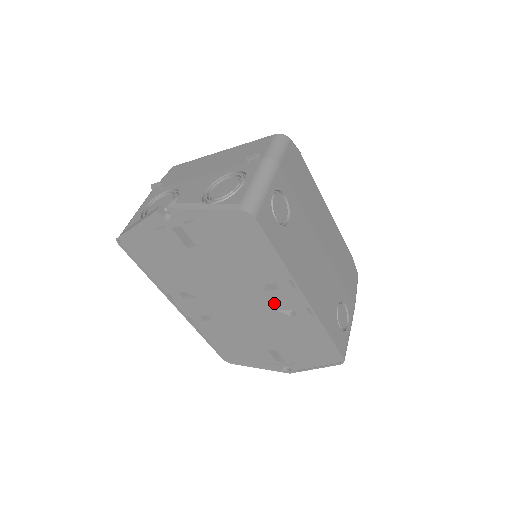
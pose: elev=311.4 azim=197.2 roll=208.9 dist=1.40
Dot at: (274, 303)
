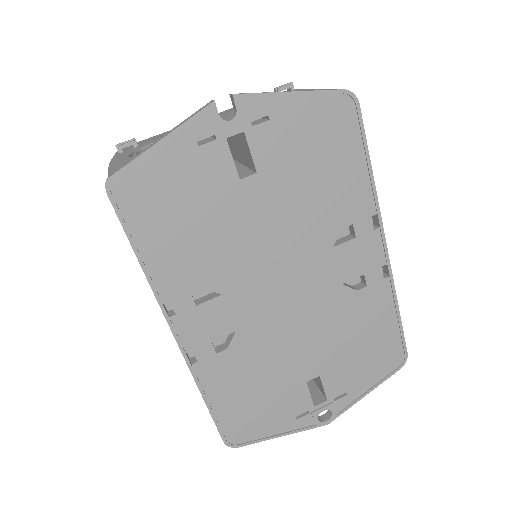
Dot at: (342, 269)
